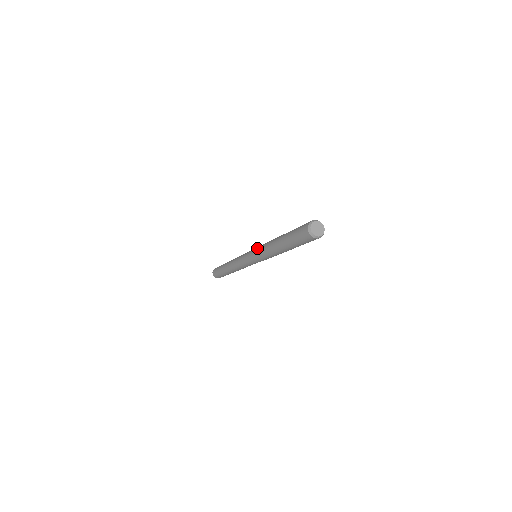
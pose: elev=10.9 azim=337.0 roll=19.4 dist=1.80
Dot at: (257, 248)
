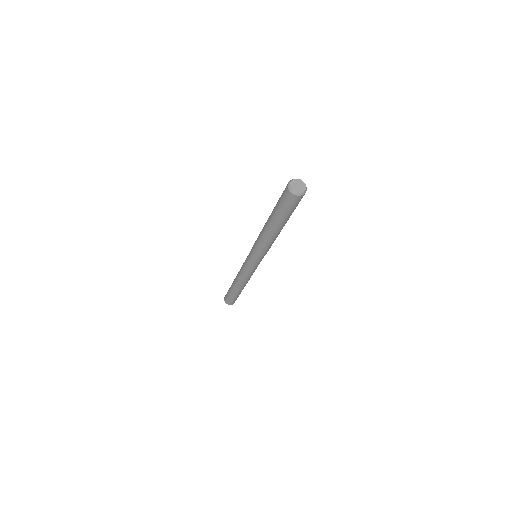
Dot at: (253, 248)
